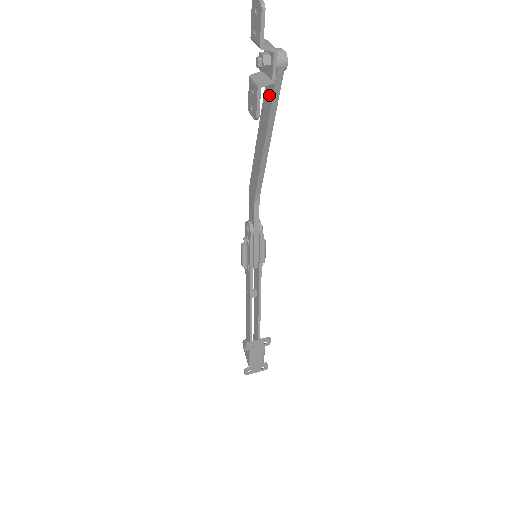
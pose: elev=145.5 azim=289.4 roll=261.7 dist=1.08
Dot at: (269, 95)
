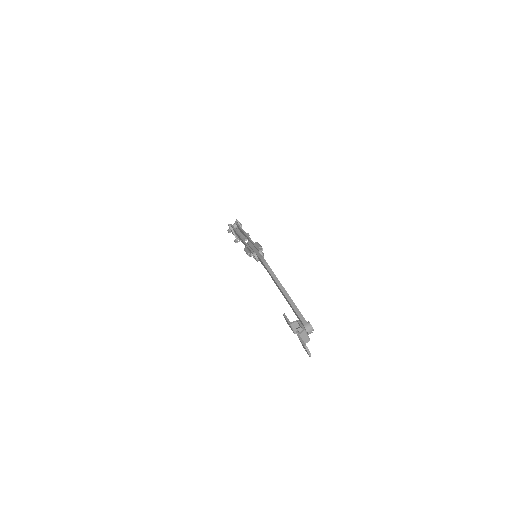
Dot at: (297, 316)
